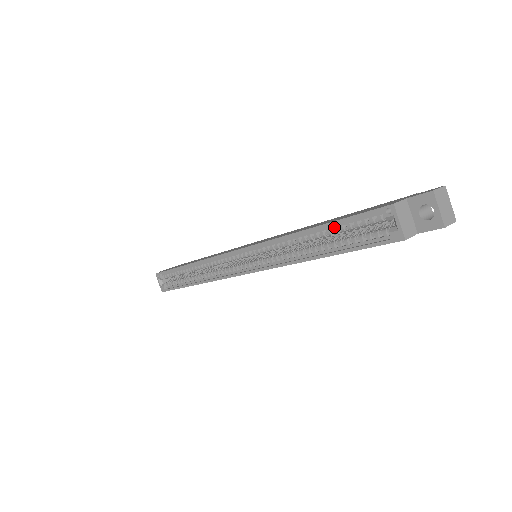
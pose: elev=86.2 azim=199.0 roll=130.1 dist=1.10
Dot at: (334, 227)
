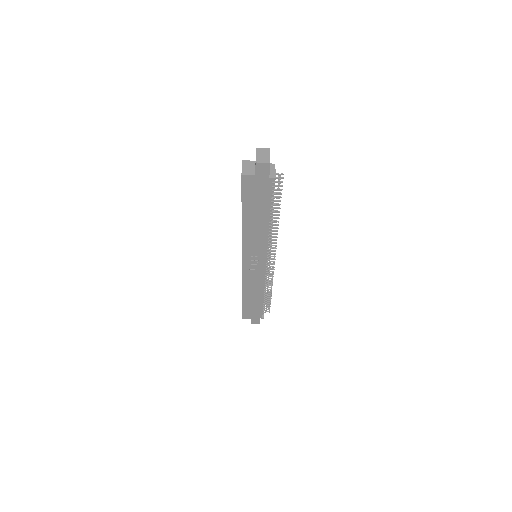
Dot at: occluded
